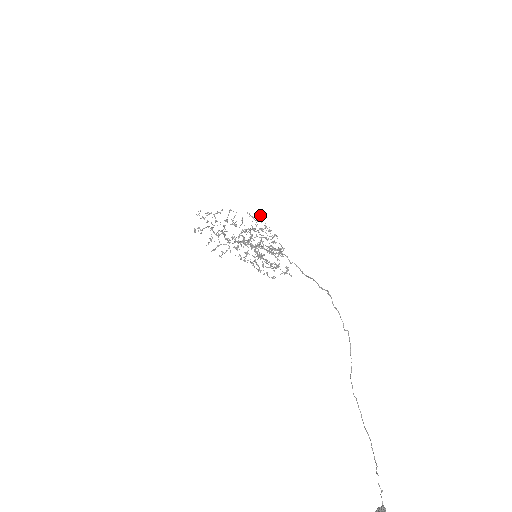
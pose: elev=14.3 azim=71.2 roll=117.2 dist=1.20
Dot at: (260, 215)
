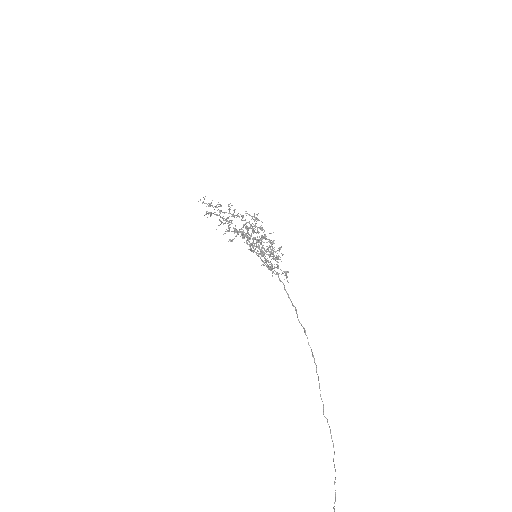
Dot at: (255, 218)
